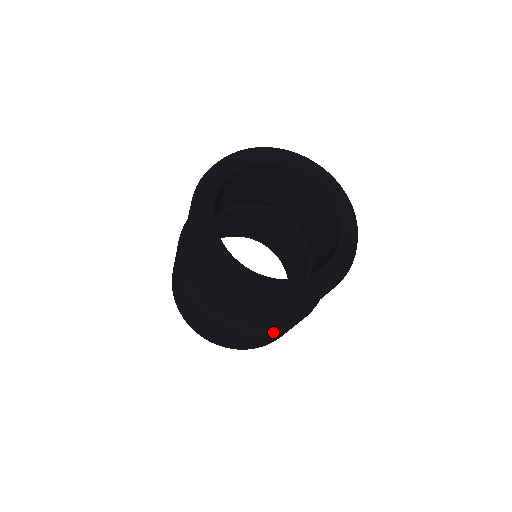
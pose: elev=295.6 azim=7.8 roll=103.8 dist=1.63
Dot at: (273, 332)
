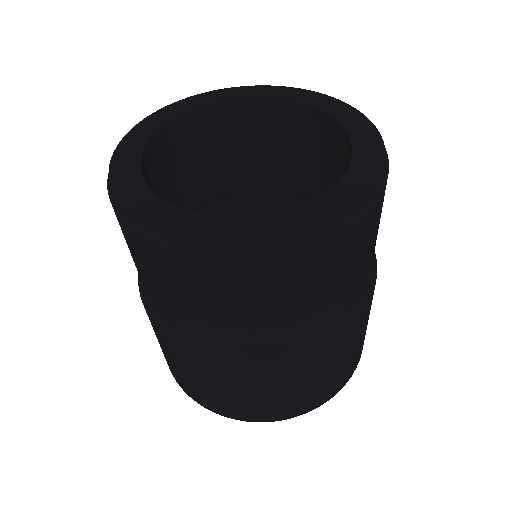
Dot at: (328, 344)
